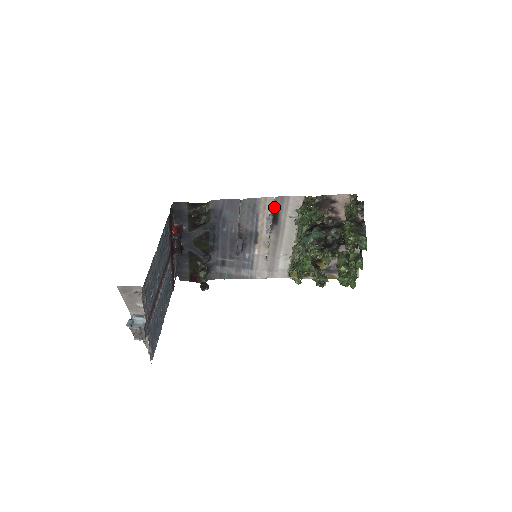
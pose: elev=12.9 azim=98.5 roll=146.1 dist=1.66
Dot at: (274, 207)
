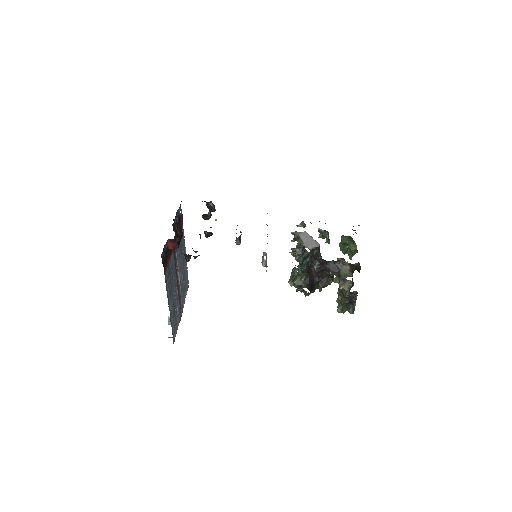
Dot at: occluded
